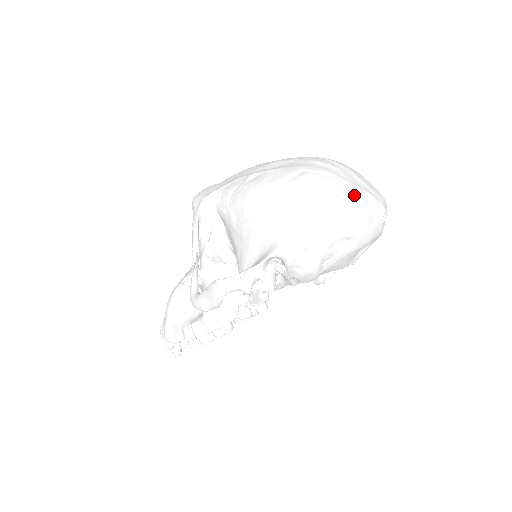
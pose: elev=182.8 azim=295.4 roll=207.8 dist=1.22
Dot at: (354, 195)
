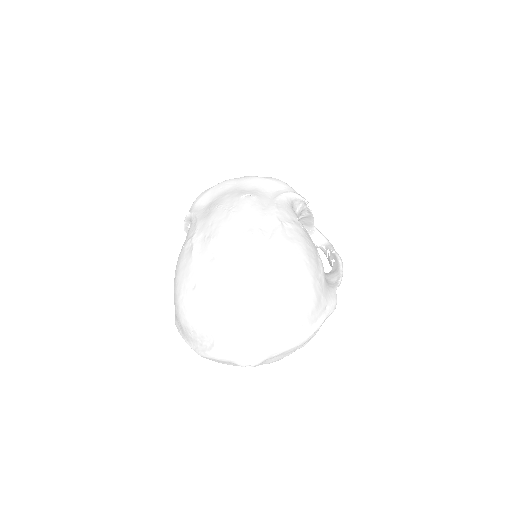
Dot at: (213, 341)
